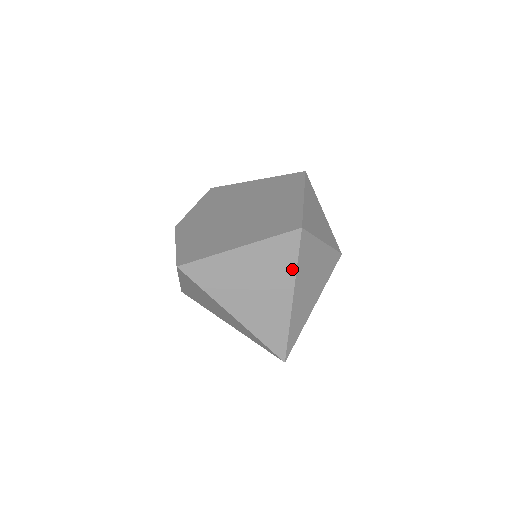
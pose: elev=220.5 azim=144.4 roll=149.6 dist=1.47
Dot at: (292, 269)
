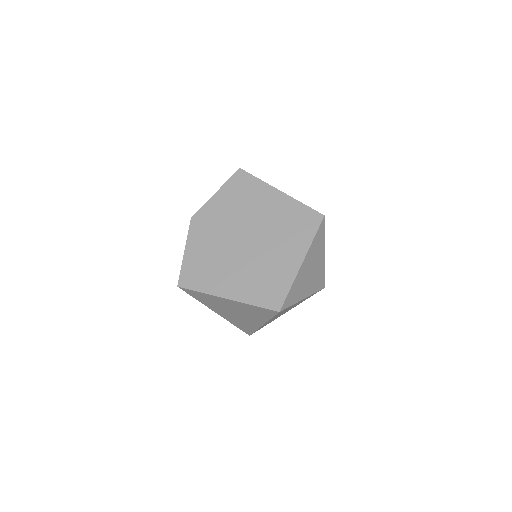
Dot at: (266, 319)
